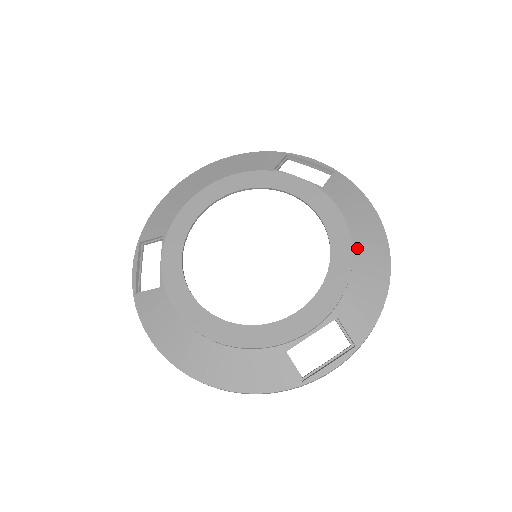
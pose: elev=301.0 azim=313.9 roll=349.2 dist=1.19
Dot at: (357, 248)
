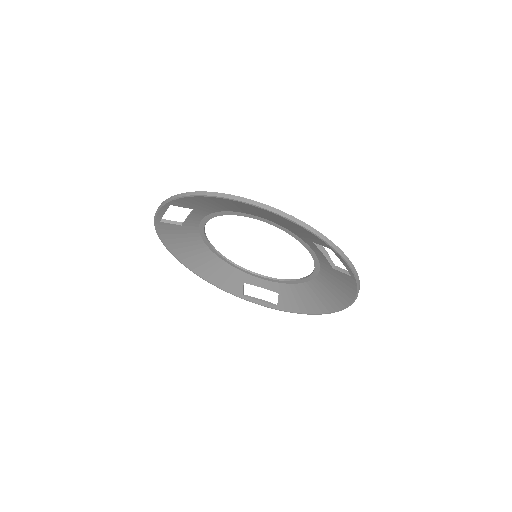
Dot at: occluded
